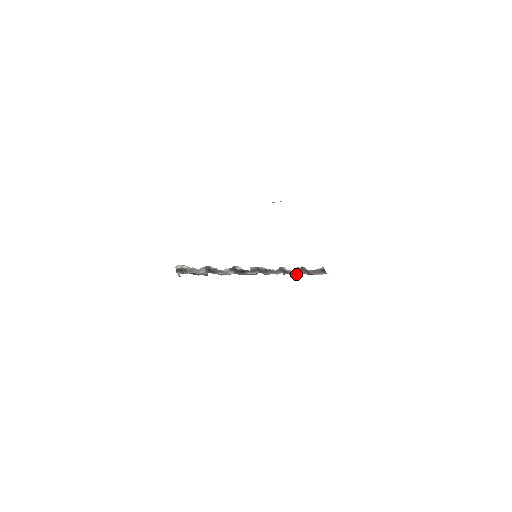
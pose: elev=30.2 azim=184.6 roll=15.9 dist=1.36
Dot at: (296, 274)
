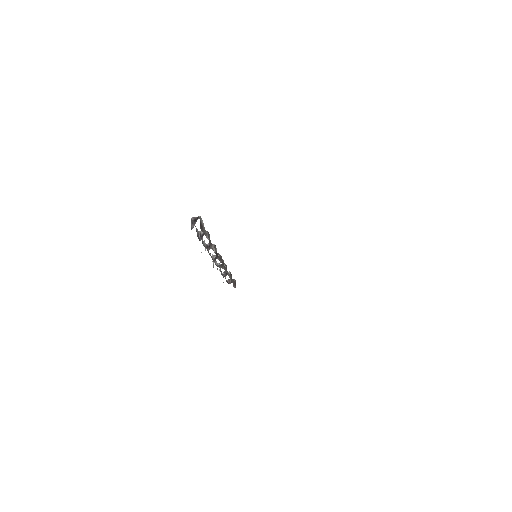
Dot at: (223, 276)
